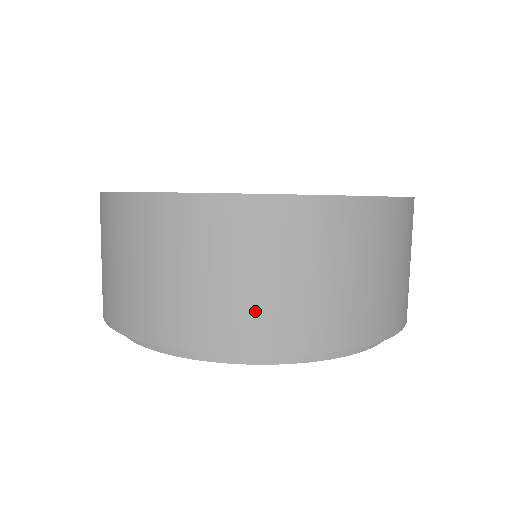
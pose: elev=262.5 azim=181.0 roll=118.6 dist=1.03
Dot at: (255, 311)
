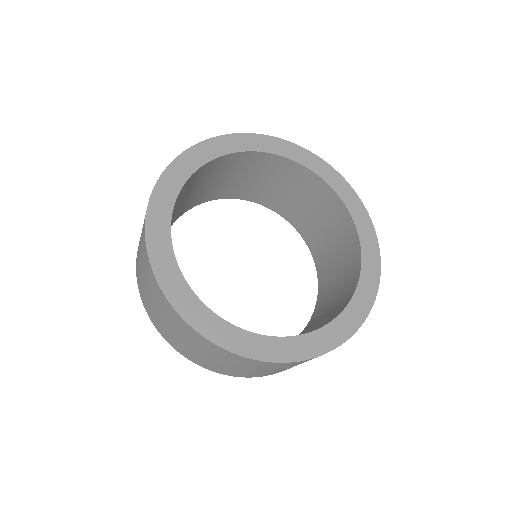
Dot at: (166, 331)
